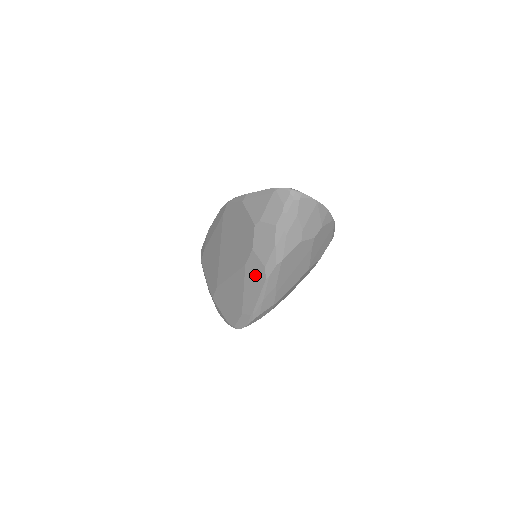
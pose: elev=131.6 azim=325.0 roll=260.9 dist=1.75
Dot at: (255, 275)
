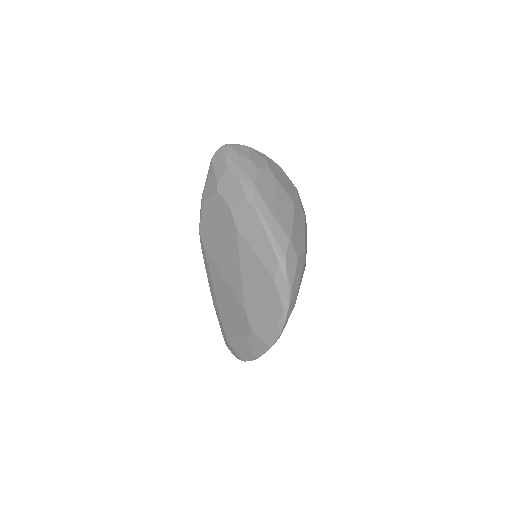
Dot at: (248, 221)
